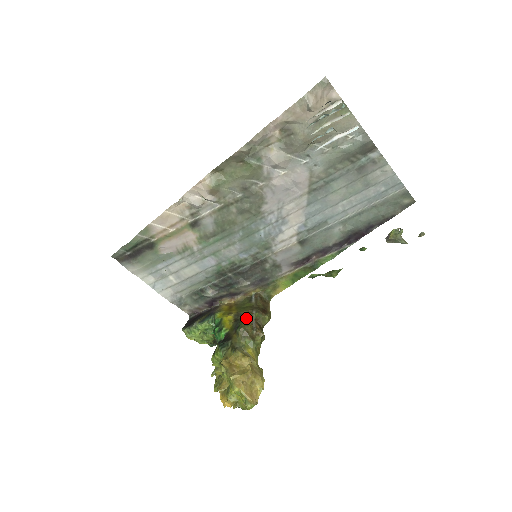
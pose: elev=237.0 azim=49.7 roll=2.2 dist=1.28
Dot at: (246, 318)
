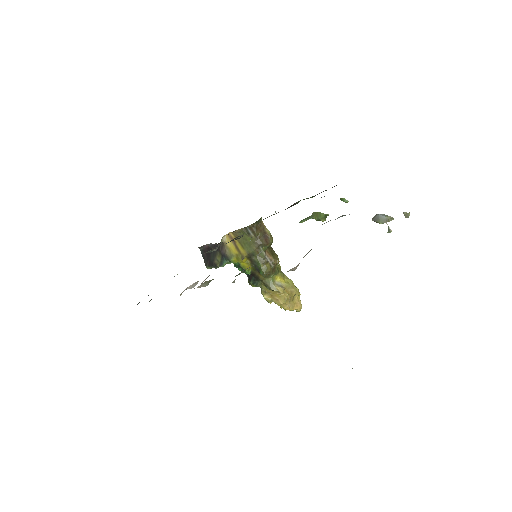
Dot at: (259, 259)
